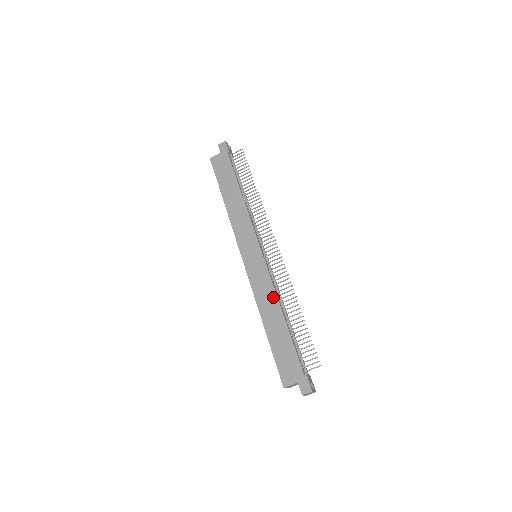
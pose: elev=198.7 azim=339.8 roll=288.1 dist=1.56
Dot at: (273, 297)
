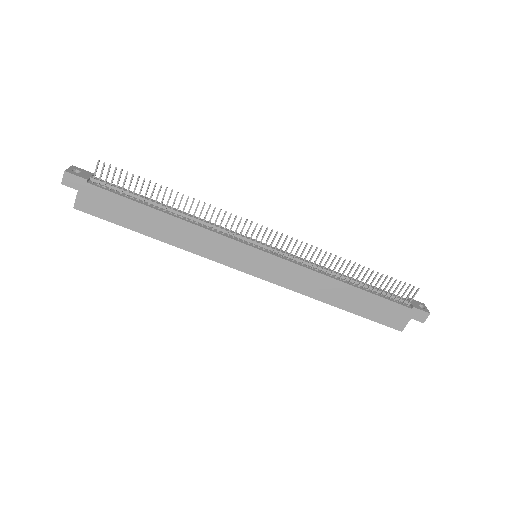
Dot at: (320, 279)
